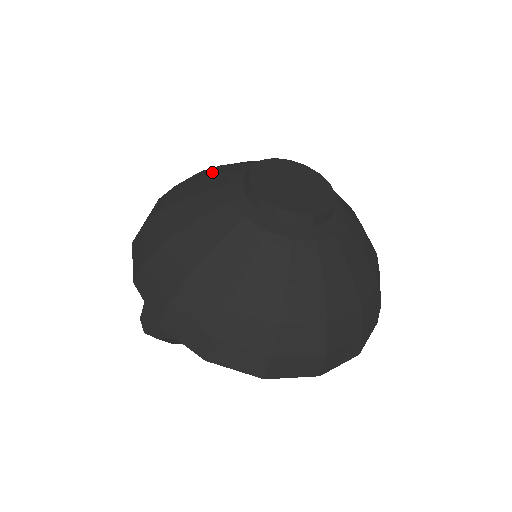
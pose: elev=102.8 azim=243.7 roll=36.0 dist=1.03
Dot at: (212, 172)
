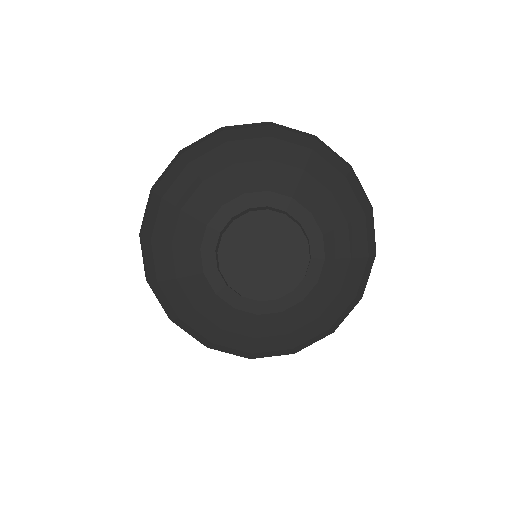
Dot at: (179, 267)
